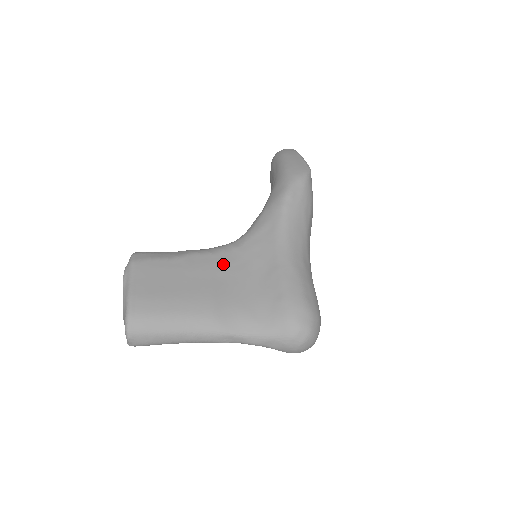
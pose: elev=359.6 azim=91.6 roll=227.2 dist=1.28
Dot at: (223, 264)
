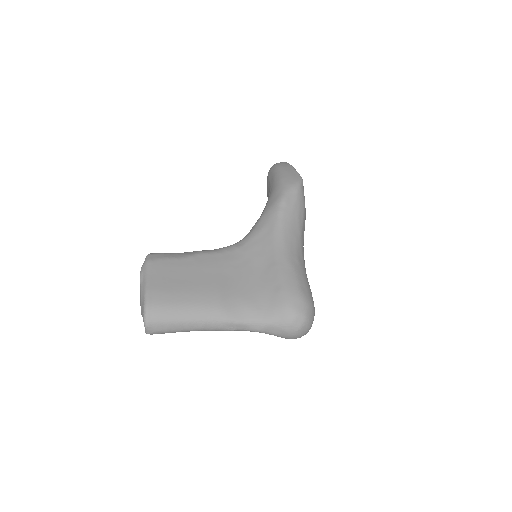
Dot at: (227, 262)
